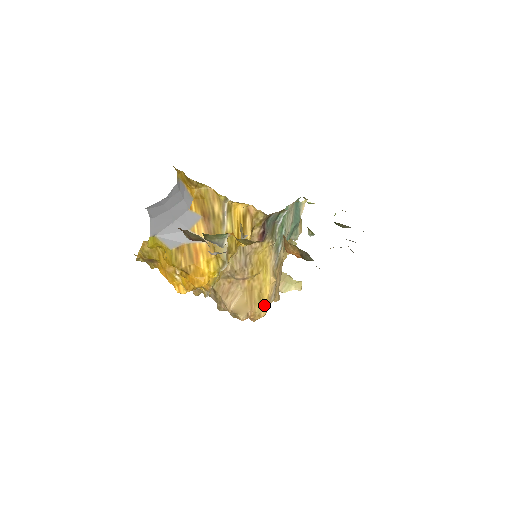
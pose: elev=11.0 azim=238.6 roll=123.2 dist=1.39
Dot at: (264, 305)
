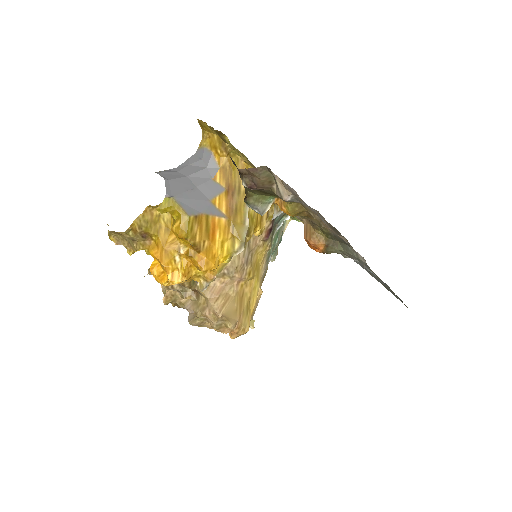
Dot at: (249, 319)
